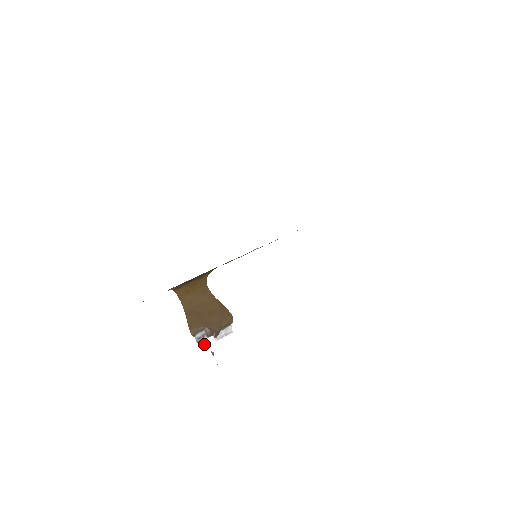
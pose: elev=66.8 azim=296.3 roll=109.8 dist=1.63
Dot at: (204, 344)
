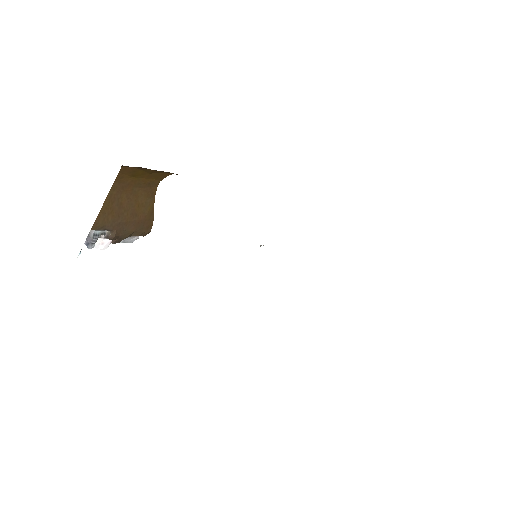
Dot at: (94, 243)
